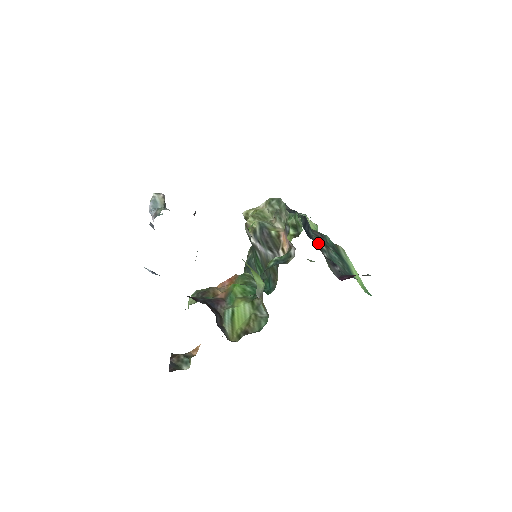
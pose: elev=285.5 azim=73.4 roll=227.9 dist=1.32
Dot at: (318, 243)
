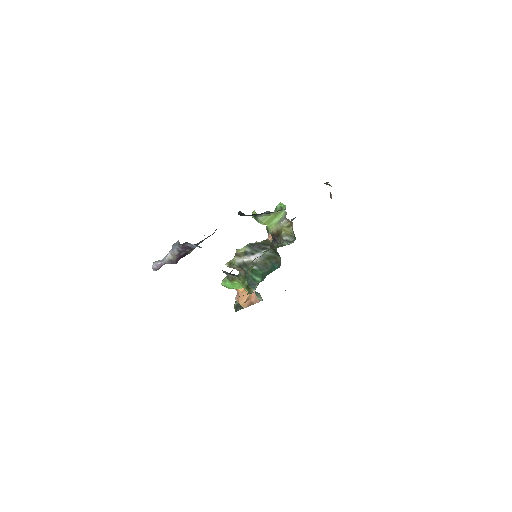
Dot at: occluded
